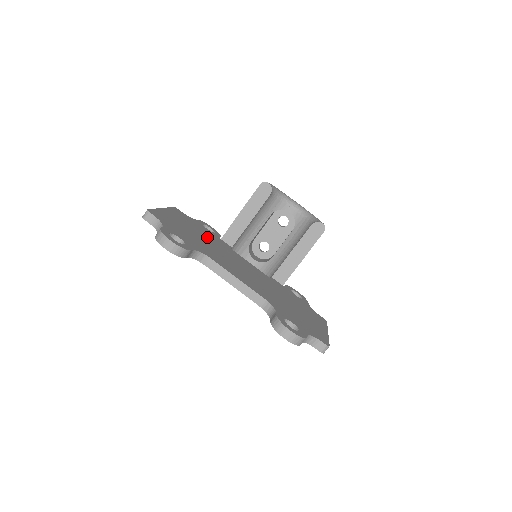
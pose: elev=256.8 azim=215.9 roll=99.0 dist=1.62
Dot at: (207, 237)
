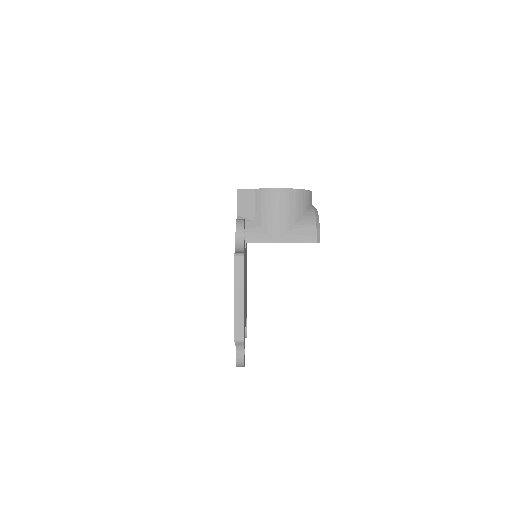
Dot at: occluded
